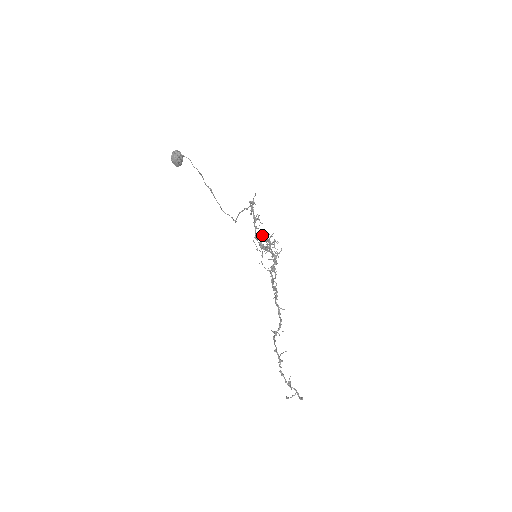
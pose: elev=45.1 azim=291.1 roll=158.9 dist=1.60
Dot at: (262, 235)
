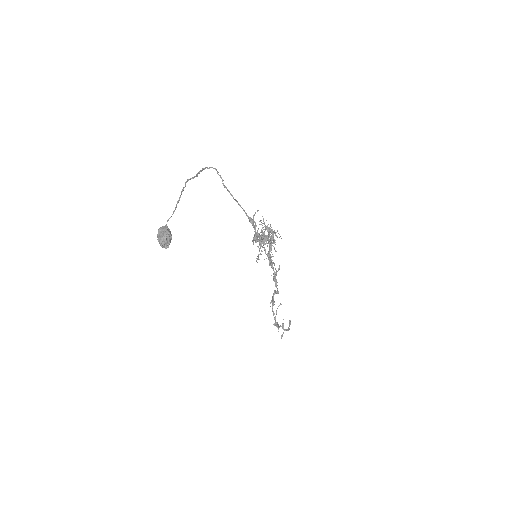
Dot at: (265, 253)
